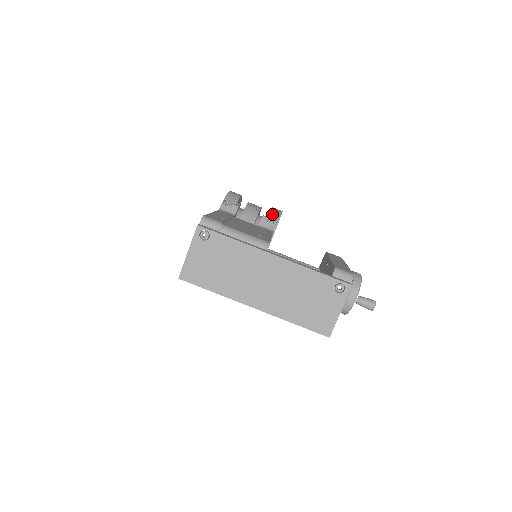
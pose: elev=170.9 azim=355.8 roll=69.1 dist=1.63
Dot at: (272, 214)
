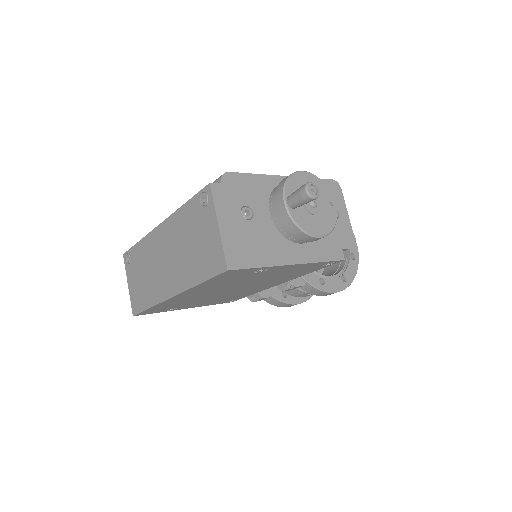
Dot at: occluded
